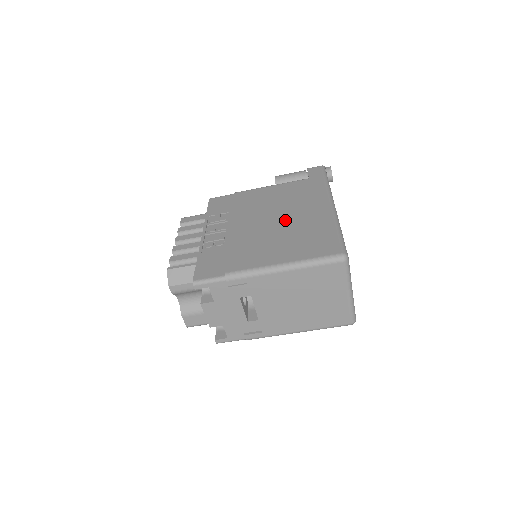
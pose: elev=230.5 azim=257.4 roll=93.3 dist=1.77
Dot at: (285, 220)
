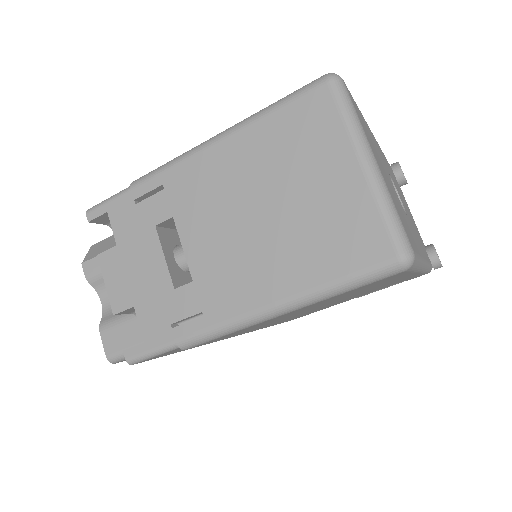
Dot at: occluded
